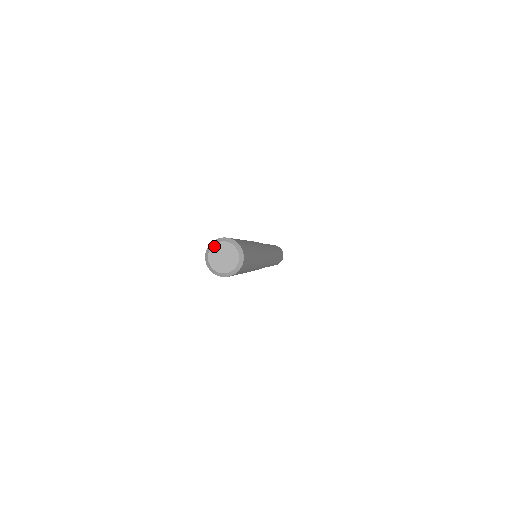
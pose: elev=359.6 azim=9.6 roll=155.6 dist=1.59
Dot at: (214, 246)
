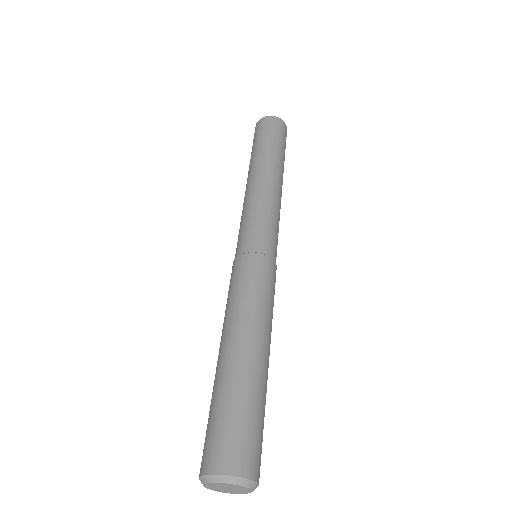
Dot at: (219, 484)
